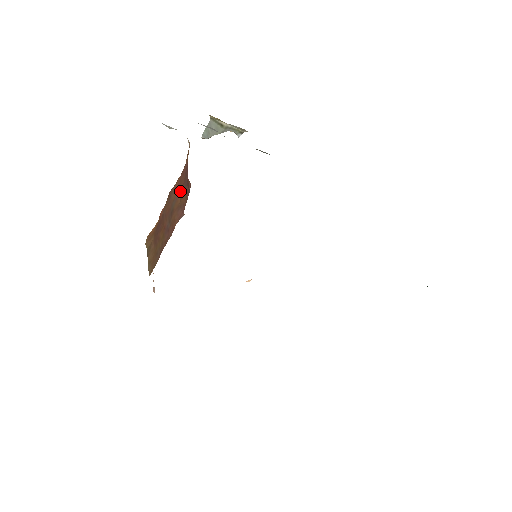
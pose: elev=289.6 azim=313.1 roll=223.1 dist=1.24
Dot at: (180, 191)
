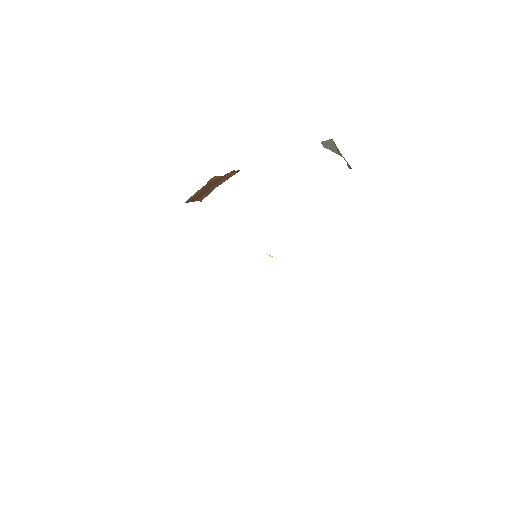
Dot at: occluded
